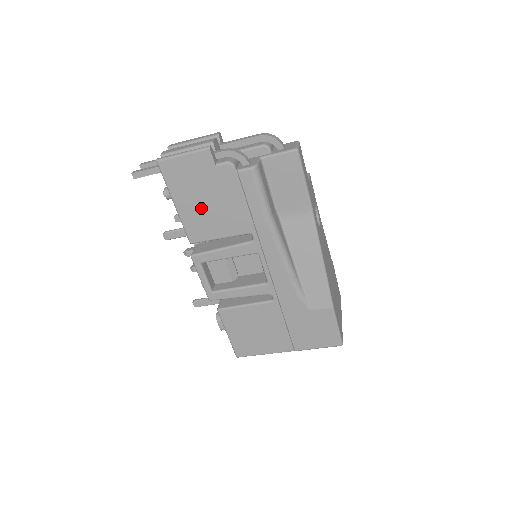
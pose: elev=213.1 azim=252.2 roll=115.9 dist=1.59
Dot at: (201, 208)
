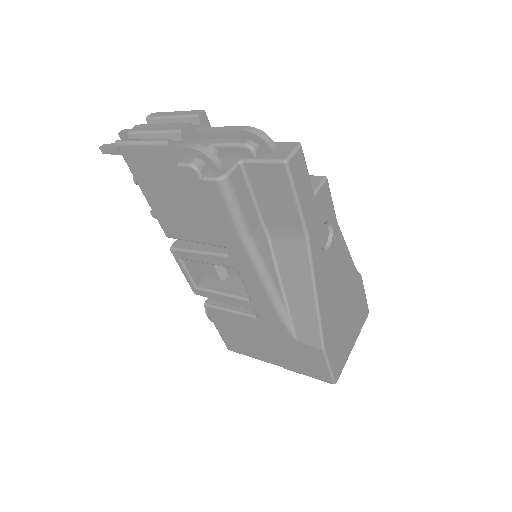
Dot at: (170, 206)
